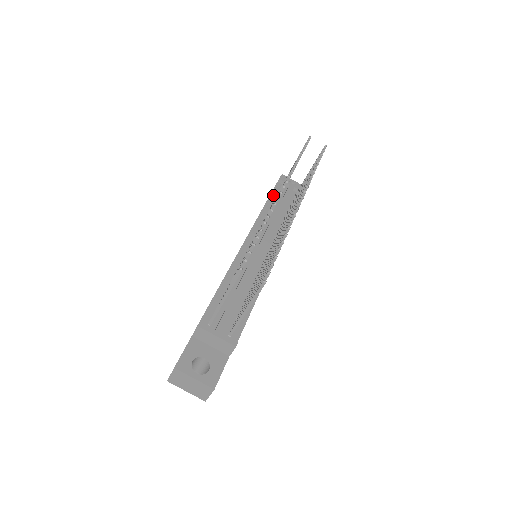
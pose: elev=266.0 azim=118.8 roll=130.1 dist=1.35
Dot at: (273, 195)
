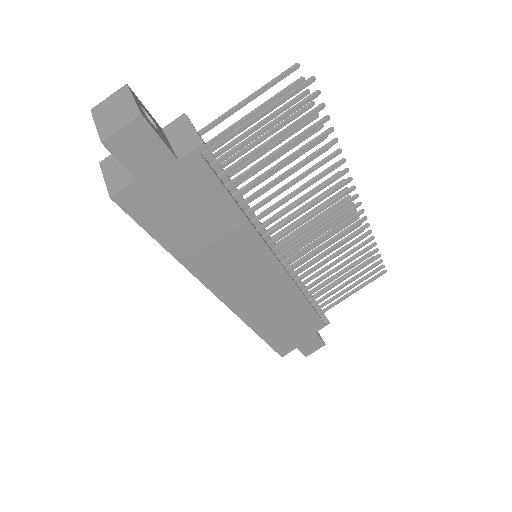
Dot at: occluded
